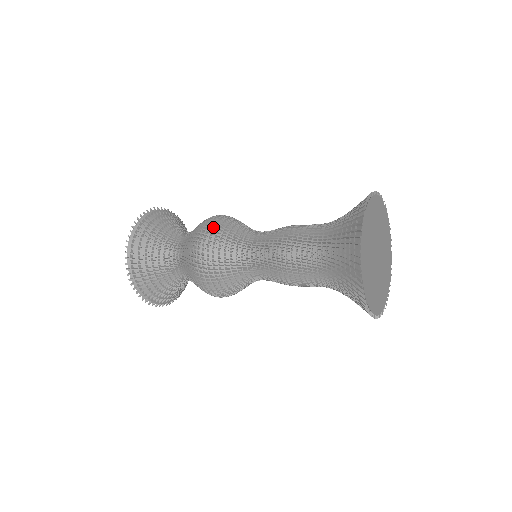
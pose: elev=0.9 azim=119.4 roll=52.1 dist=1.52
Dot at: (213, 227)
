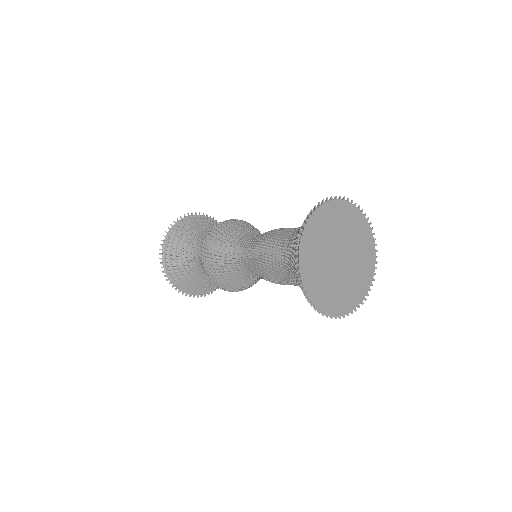
Dot at: (233, 221)
